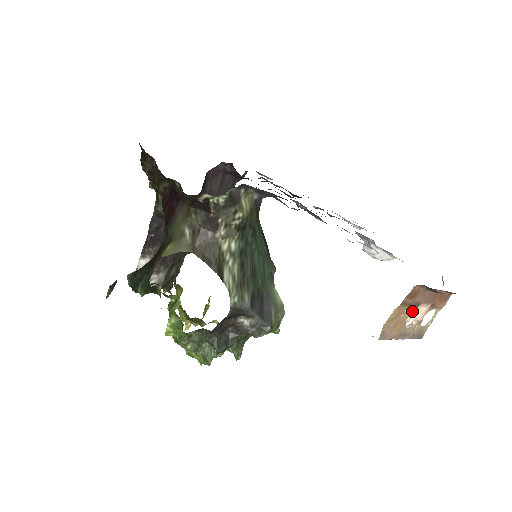
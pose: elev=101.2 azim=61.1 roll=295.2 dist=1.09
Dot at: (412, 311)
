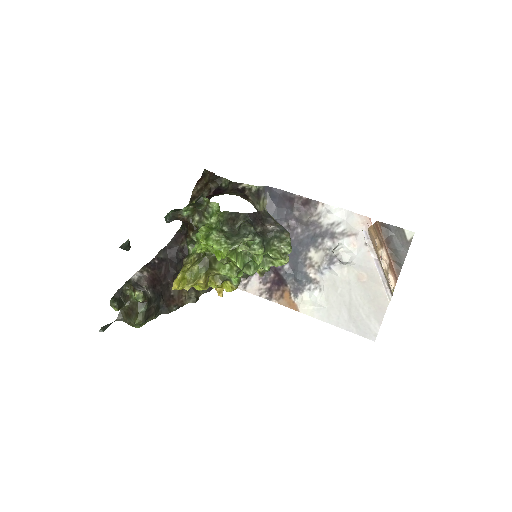
Dot at: (380, 247)
